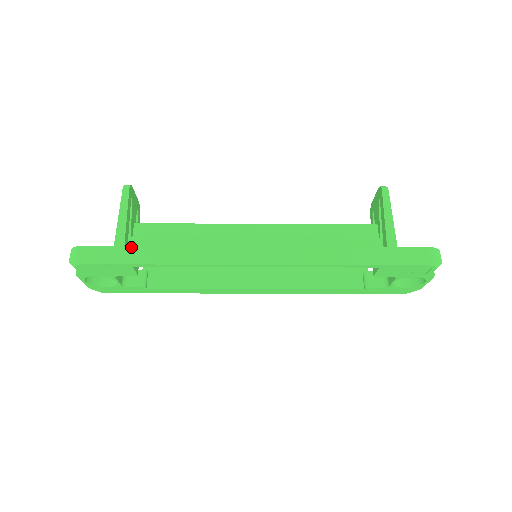
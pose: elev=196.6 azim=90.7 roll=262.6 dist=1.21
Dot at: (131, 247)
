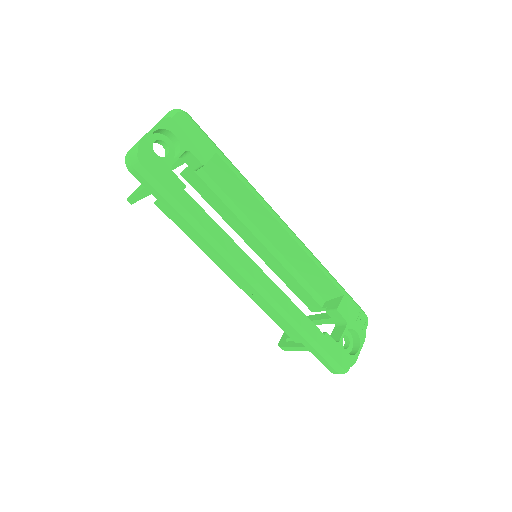
Dot at: occluded
